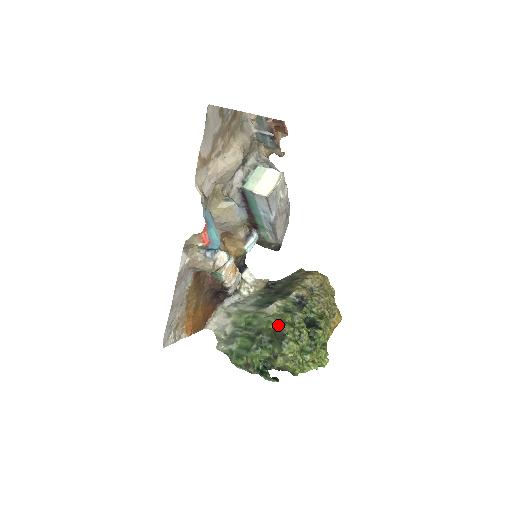
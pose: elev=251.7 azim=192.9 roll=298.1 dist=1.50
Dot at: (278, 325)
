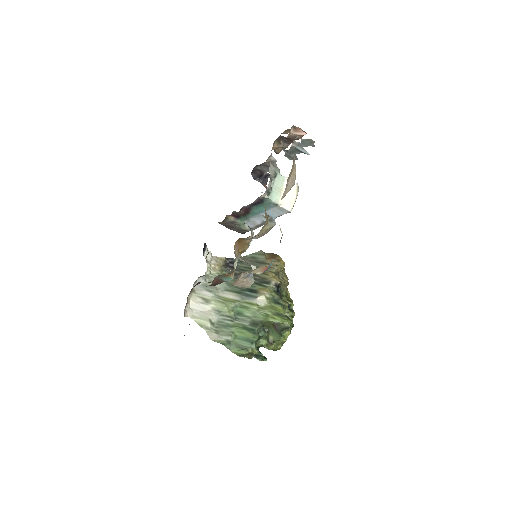
Dot at: (279, 320)
